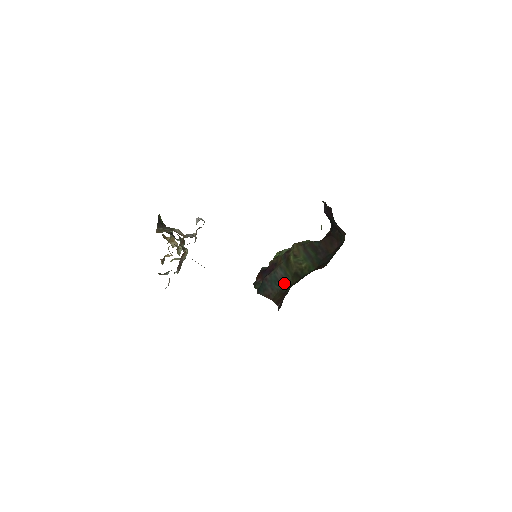
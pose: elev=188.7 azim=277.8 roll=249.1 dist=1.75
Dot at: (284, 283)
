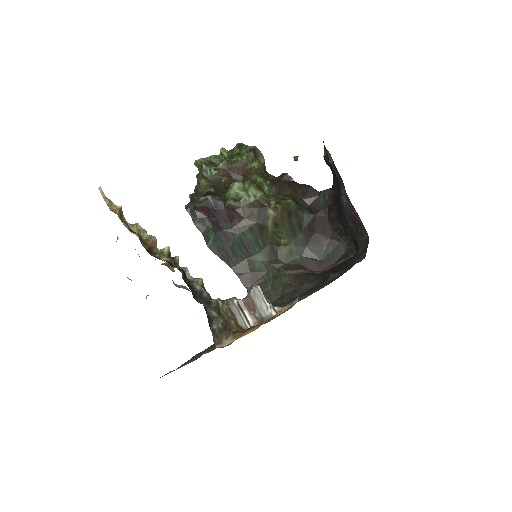
Dot at: (253, 253)
